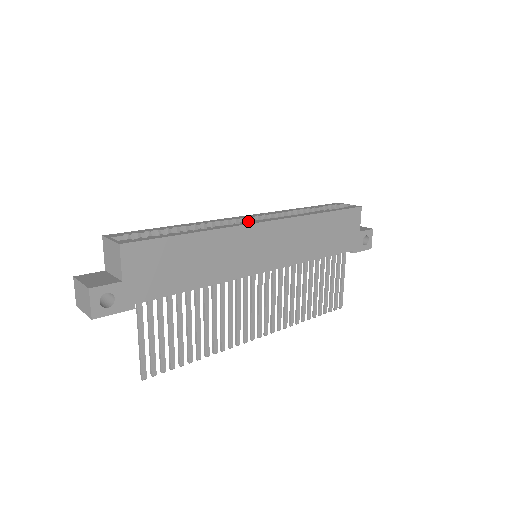
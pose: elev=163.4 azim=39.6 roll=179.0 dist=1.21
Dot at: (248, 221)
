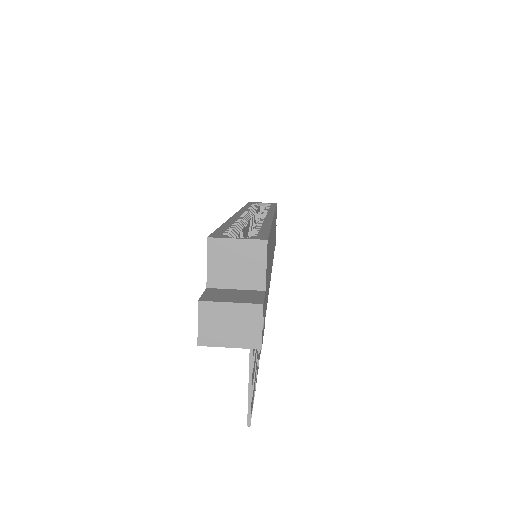
Dot at: occluded
